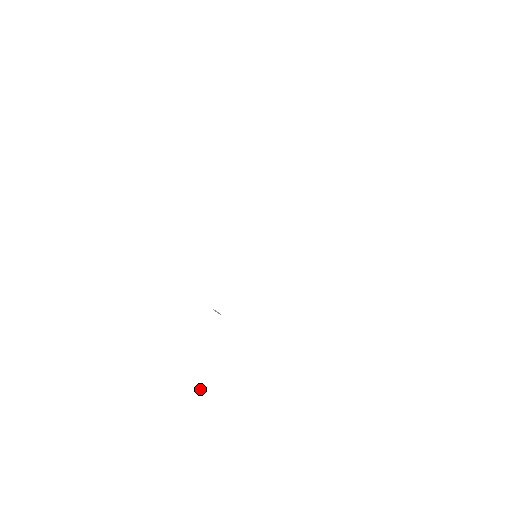
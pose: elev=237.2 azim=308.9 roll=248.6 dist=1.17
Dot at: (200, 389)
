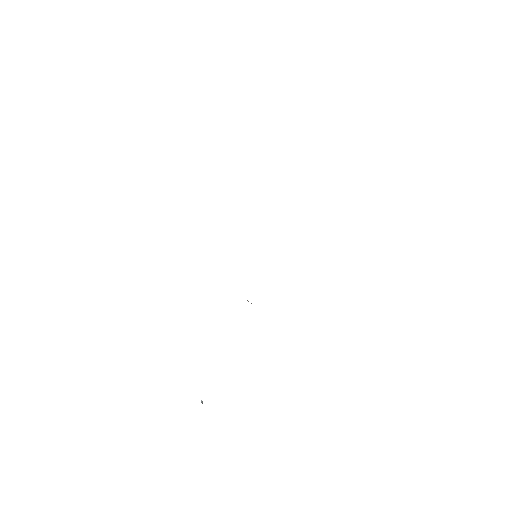
Dot at: (202, 401)
